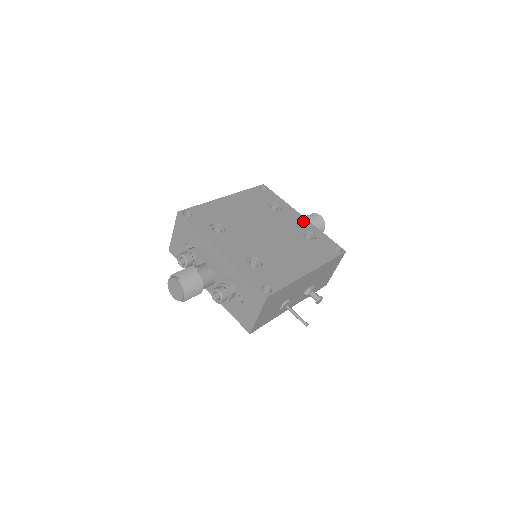
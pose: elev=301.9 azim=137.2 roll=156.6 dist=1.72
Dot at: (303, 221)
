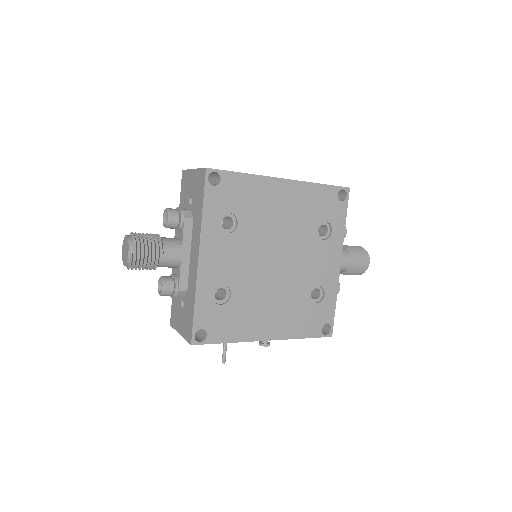
Dot at: (333, 271)
